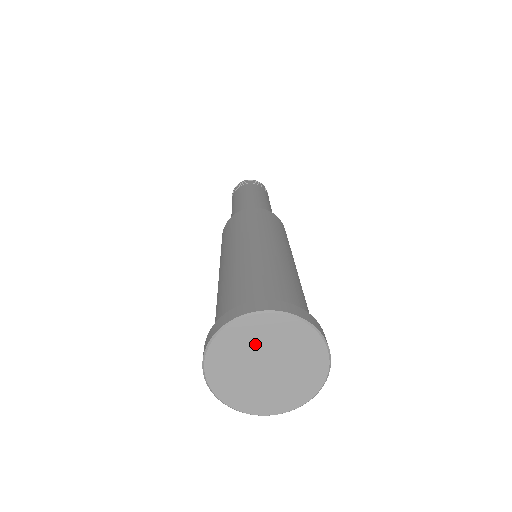
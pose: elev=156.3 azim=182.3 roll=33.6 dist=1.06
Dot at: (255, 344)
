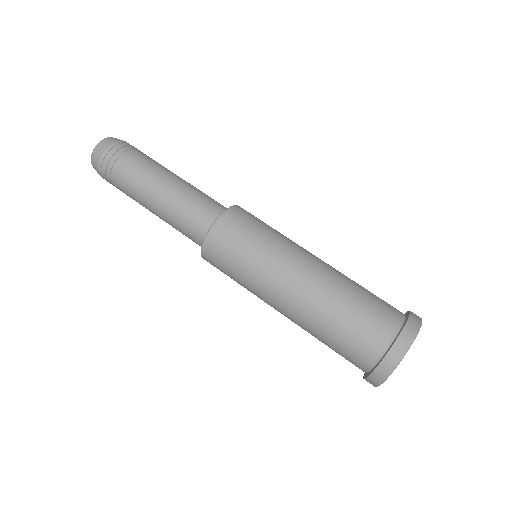
Dot at: occluded
